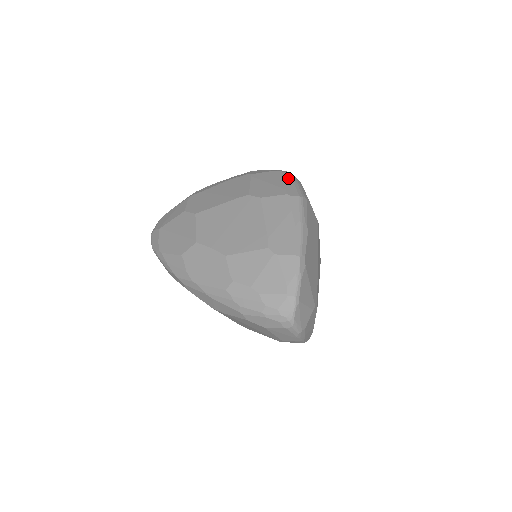
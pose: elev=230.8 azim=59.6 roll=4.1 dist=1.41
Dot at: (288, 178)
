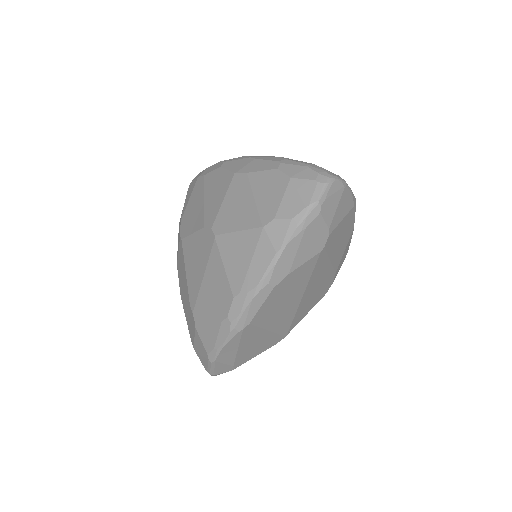
Dot at: occluded
